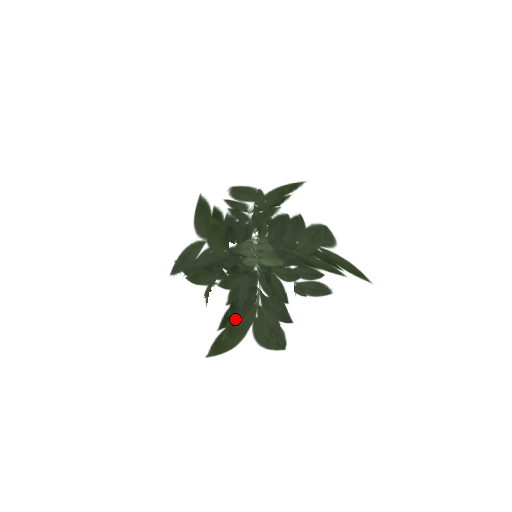
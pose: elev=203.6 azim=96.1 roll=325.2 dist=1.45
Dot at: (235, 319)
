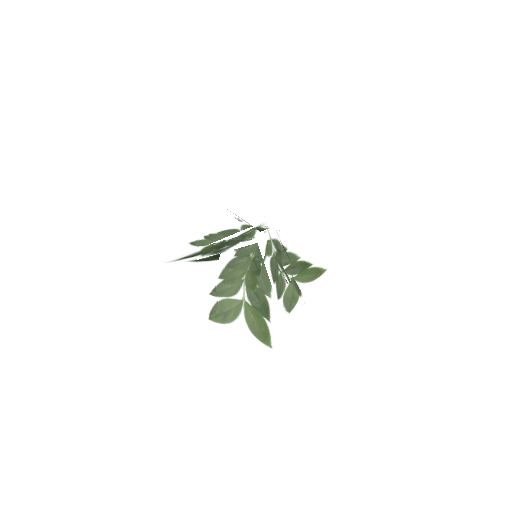
Dot at: (208, 259)
